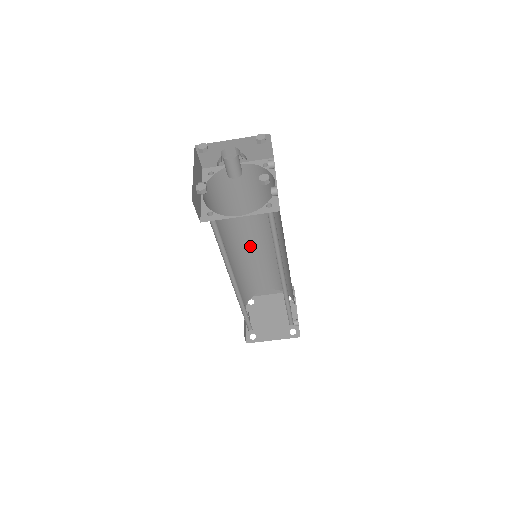
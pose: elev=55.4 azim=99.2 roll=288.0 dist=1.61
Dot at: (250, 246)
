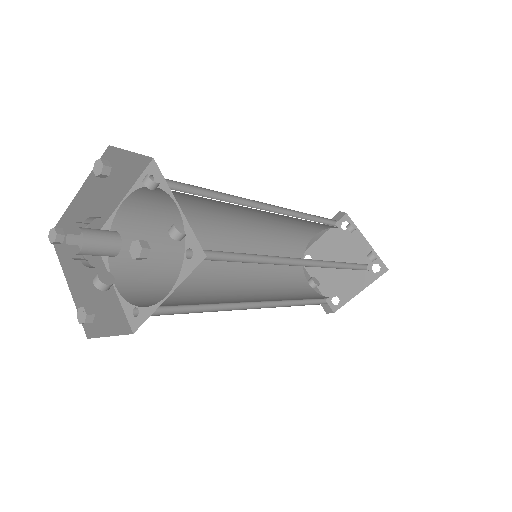
Dot at: (247, 233)
